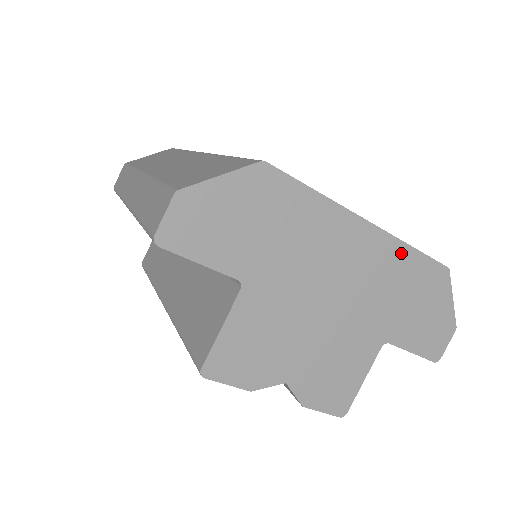
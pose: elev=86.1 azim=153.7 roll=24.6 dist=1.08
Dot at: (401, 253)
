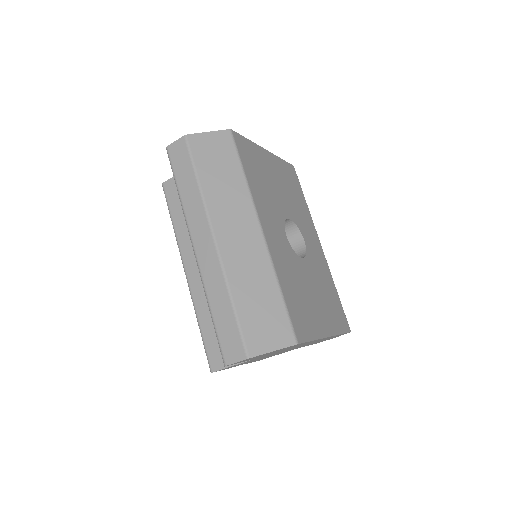
Dot at: occluded
